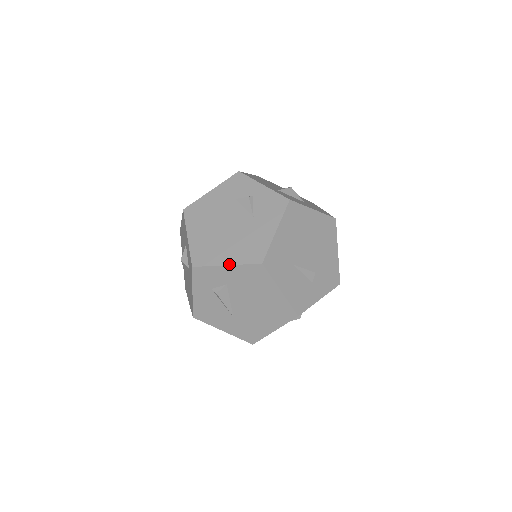
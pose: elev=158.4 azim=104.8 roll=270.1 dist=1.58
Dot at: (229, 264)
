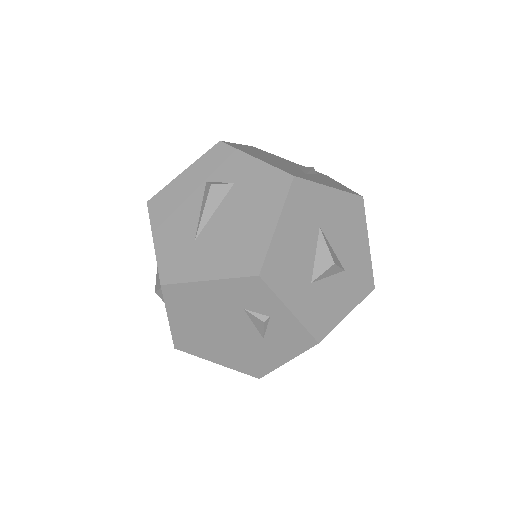
Dot at: occluded
